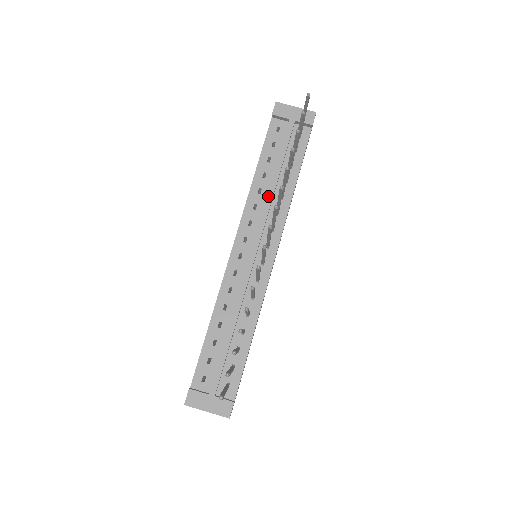
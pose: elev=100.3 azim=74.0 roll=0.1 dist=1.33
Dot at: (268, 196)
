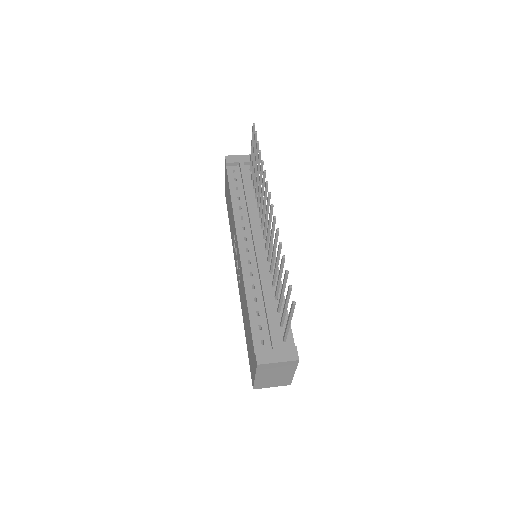
Dot at: (248, 207)
